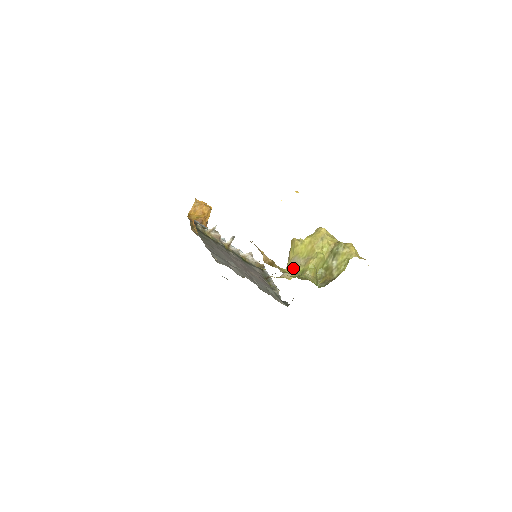
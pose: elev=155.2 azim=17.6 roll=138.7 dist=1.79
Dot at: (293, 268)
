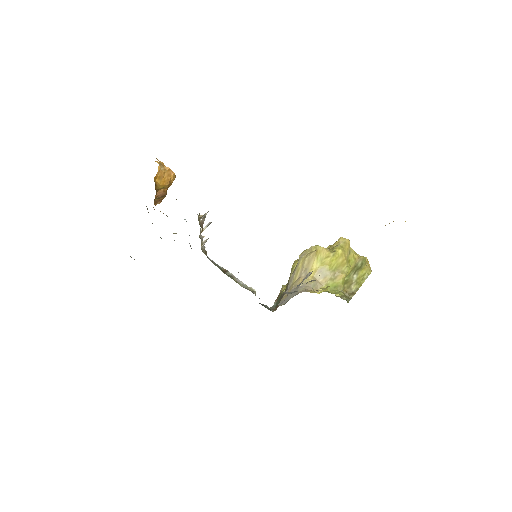
Dot at: (320, 280)
